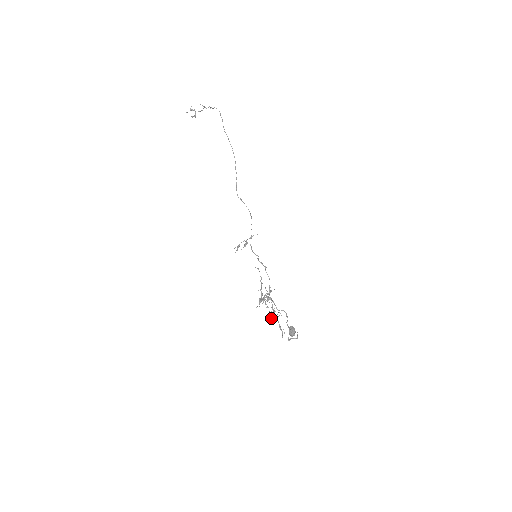
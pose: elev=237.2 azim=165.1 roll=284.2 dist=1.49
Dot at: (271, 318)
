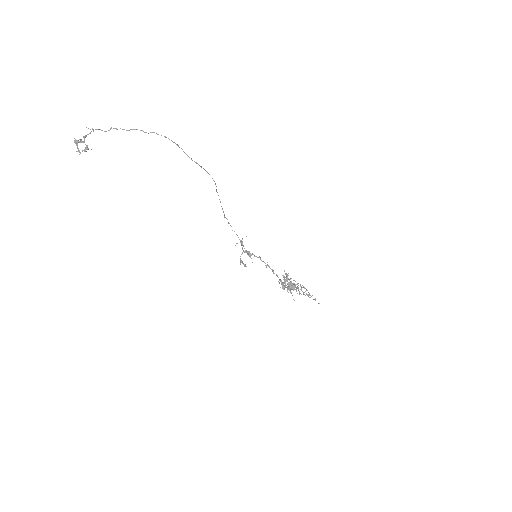
Dot at: occluded
